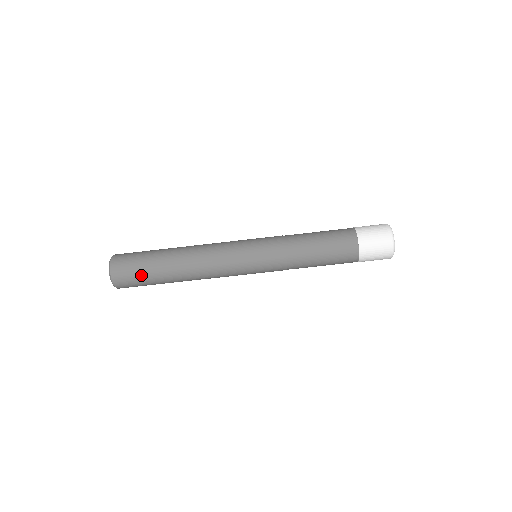
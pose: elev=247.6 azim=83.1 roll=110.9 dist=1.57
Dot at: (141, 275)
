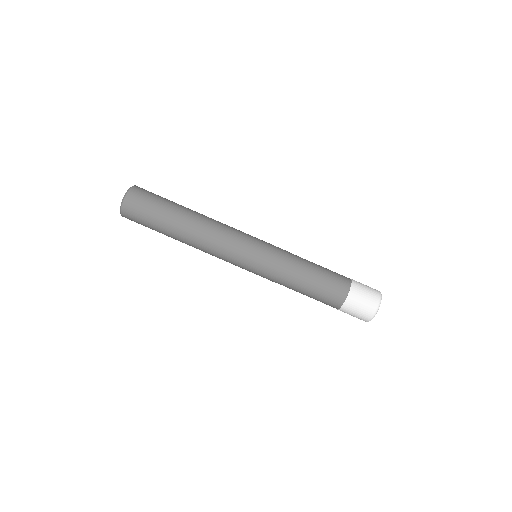
Dot at: (148, 222)
